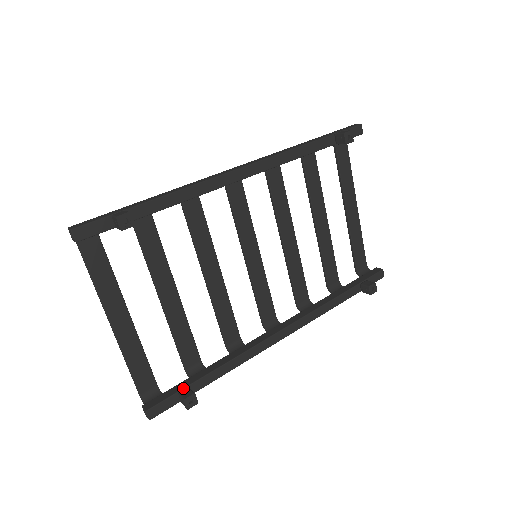
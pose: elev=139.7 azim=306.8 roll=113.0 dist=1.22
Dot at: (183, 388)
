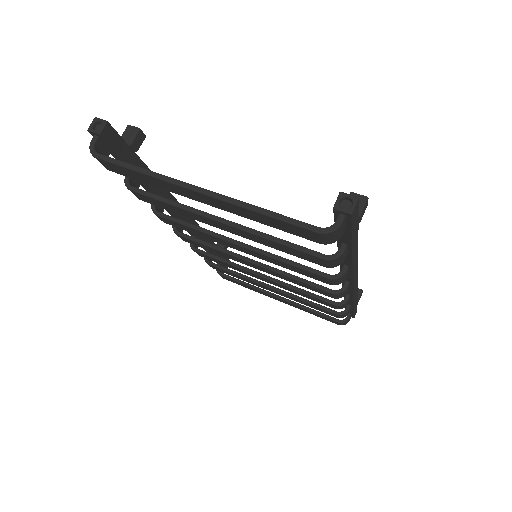
Dot at: occluded
